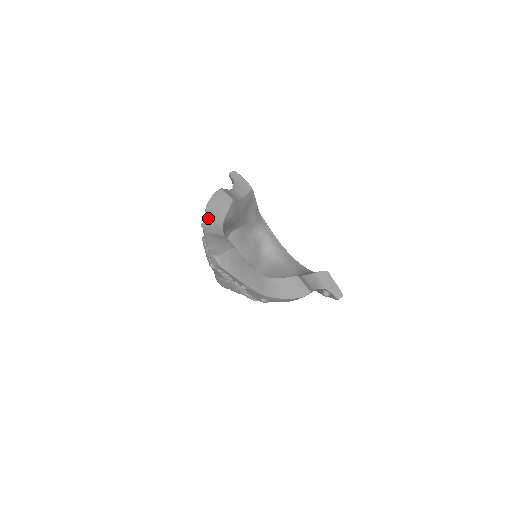
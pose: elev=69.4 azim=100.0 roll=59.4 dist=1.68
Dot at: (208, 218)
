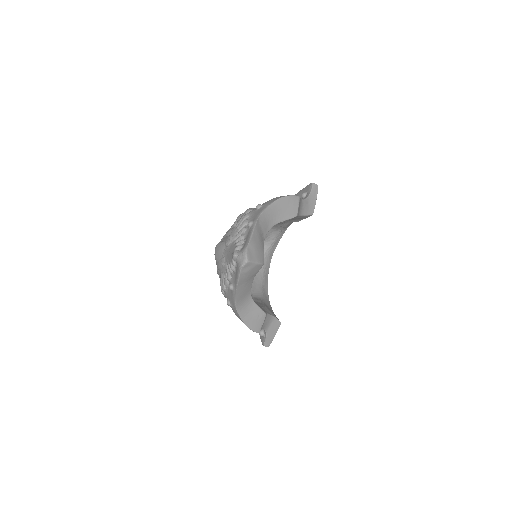
Dot at: (270, 210)
